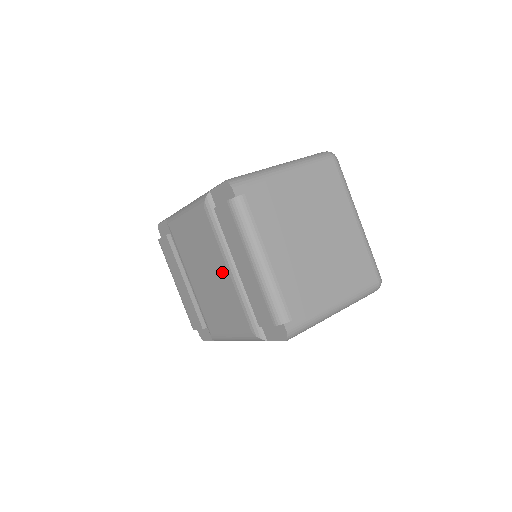
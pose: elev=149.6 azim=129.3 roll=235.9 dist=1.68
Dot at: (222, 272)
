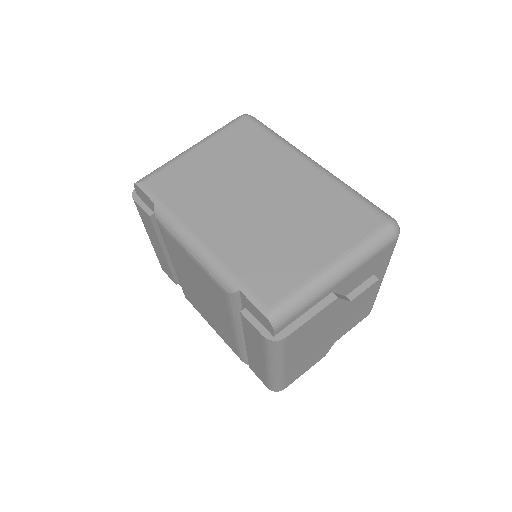
Dot at: (224, 320)
